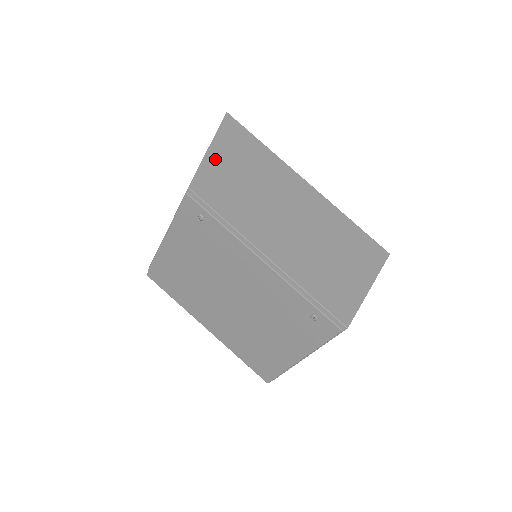
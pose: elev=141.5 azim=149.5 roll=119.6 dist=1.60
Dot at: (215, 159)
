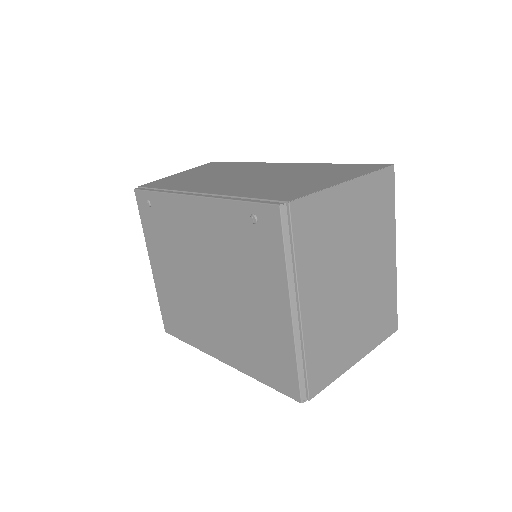
Dot at: (180, 175)
